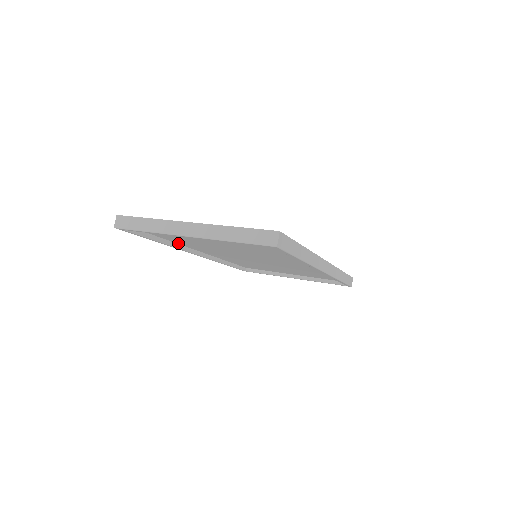
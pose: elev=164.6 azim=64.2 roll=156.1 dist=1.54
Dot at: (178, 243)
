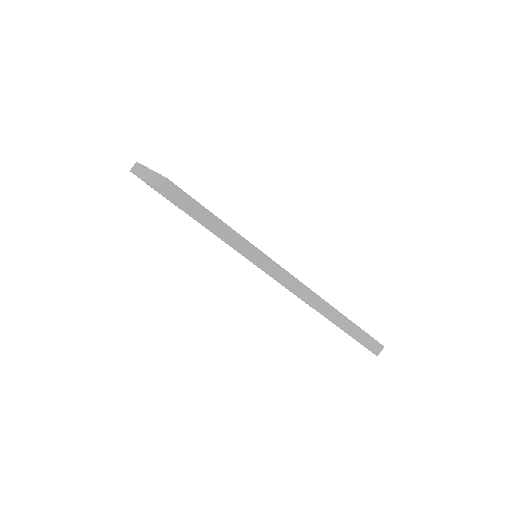
Dot at: occluded
